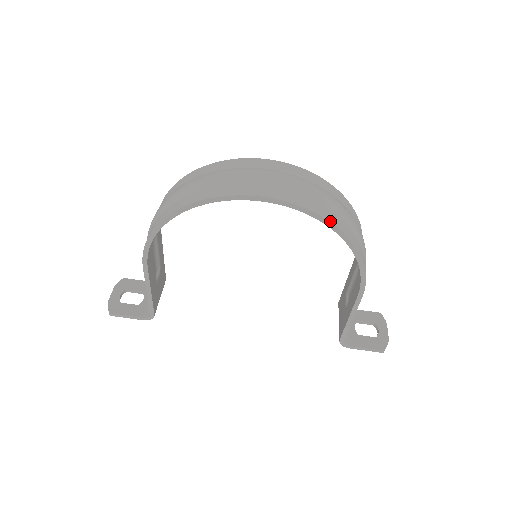
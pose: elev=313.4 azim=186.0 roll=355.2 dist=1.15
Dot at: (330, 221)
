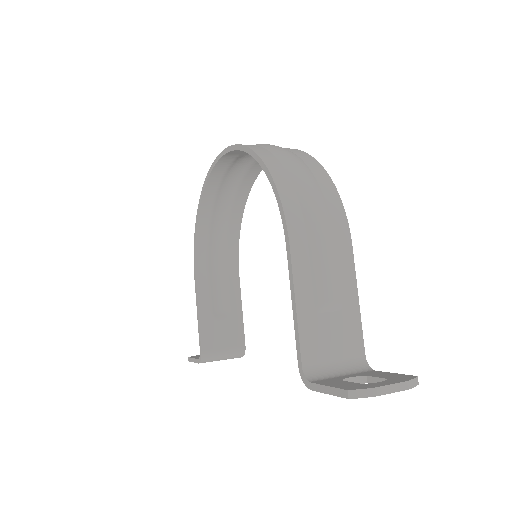
Dot at: (249, 147)
